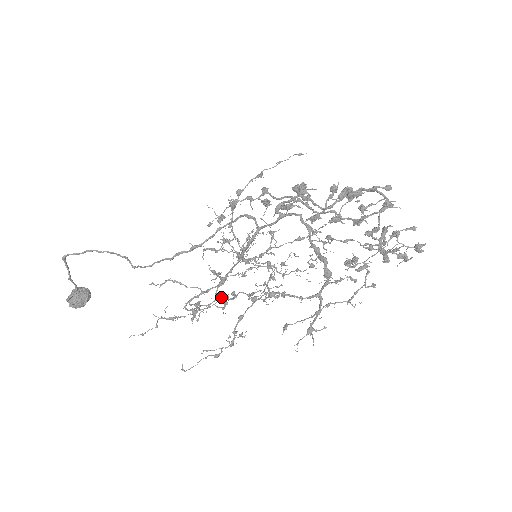
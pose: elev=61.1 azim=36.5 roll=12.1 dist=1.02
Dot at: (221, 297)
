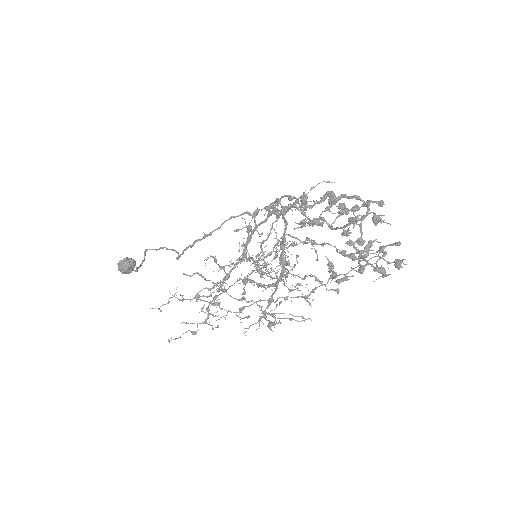
Dot at: occluded
